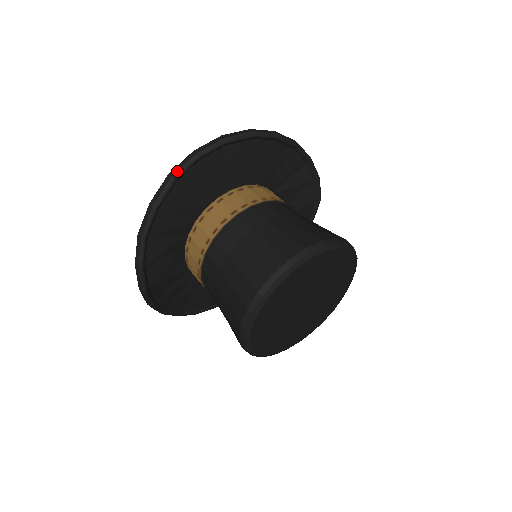
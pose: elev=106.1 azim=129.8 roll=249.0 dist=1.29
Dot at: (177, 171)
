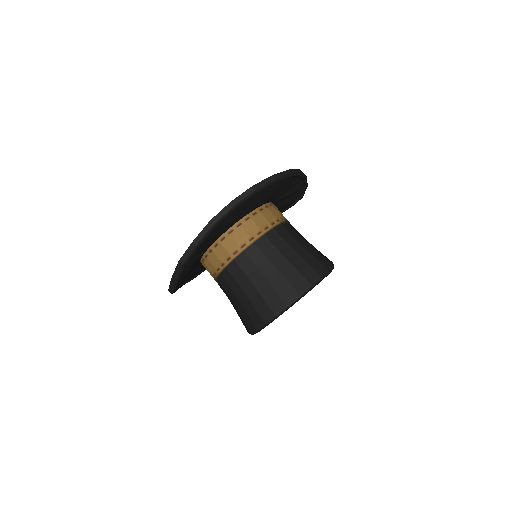
Dot at: (218, 220)
